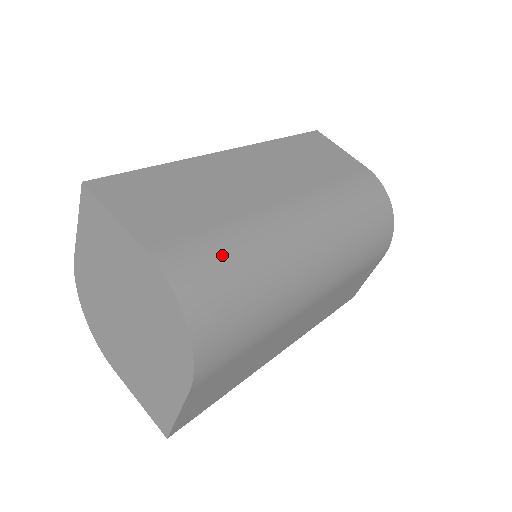
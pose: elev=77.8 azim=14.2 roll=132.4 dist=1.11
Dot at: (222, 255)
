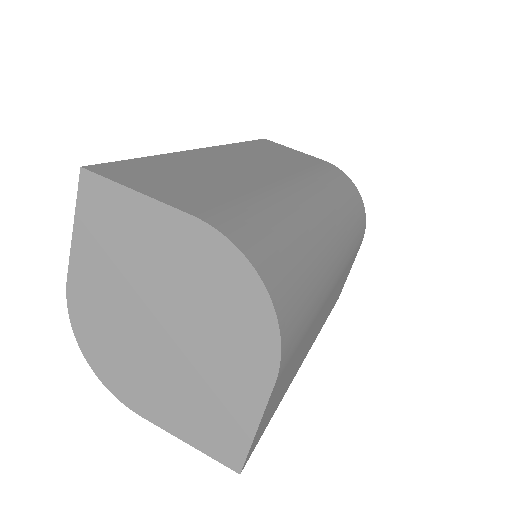
Dot at: (264, 220)
